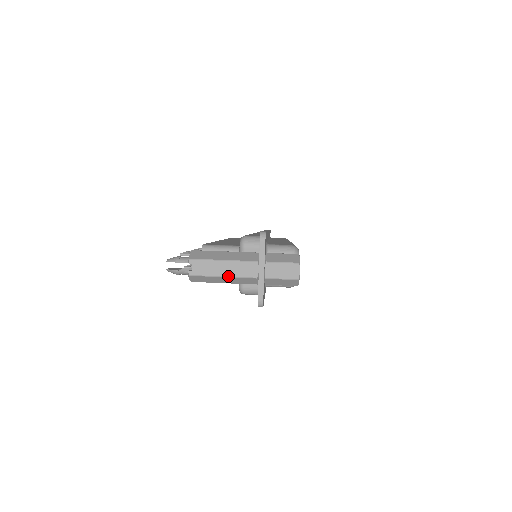
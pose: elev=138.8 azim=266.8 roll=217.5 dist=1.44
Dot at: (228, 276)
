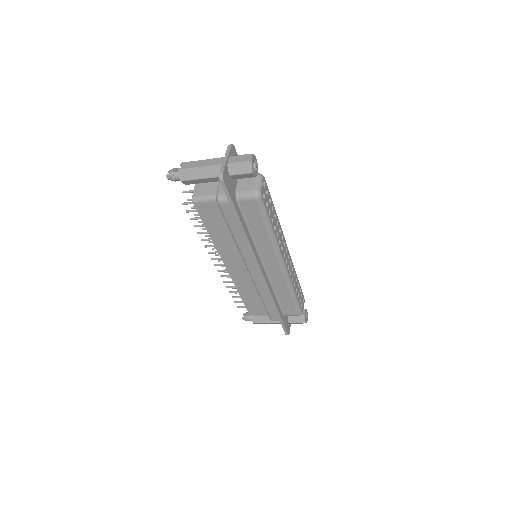
Dot at: (203, 166)
